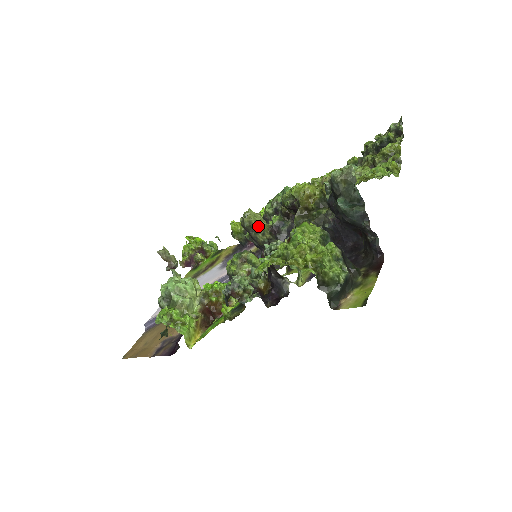
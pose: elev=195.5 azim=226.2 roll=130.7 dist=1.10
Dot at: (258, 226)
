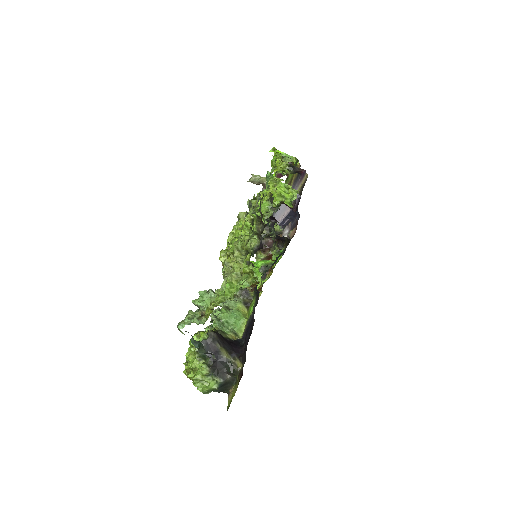
Dot at: occluded
